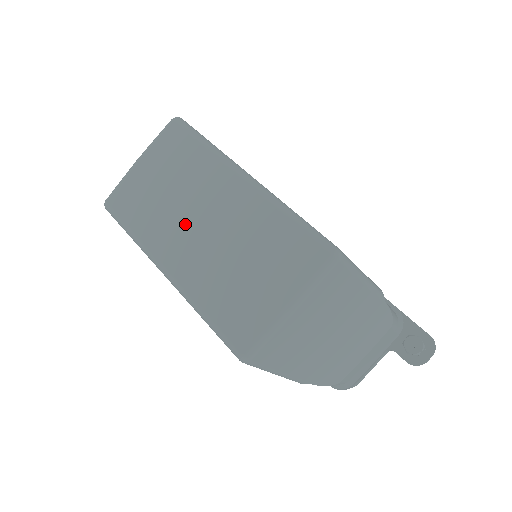
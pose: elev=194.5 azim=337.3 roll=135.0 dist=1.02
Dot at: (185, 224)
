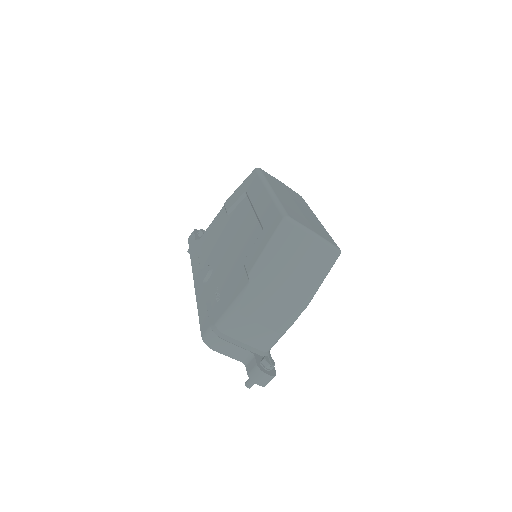
Dot at: (289, 198)
